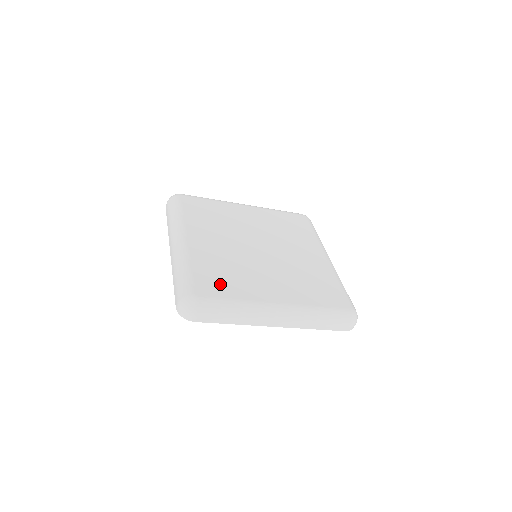
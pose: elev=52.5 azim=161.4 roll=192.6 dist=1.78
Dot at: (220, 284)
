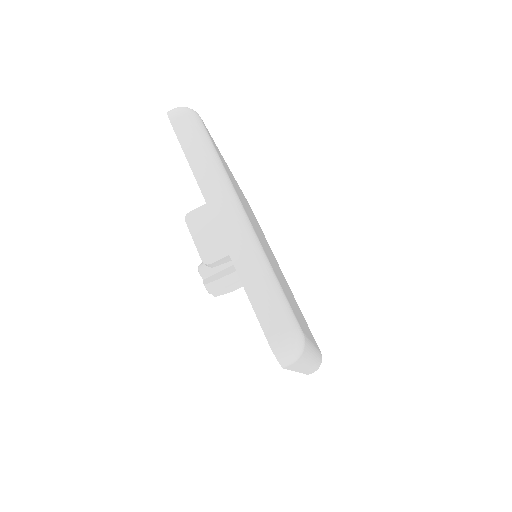
Dot at: occluded
